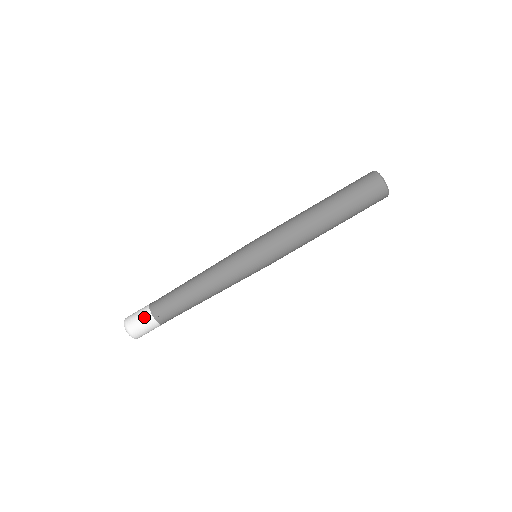
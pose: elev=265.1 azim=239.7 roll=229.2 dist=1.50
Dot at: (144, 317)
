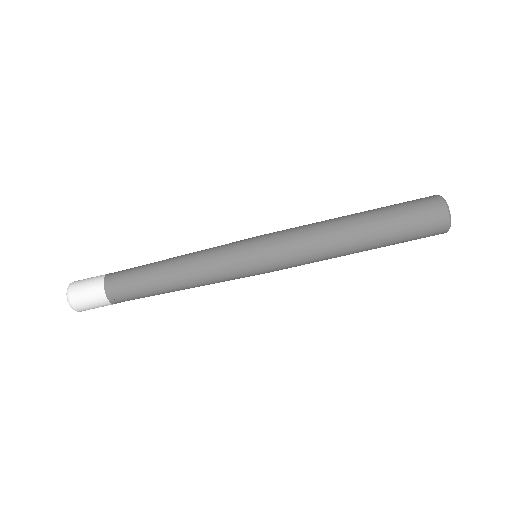
Dot at: (96, 298)
